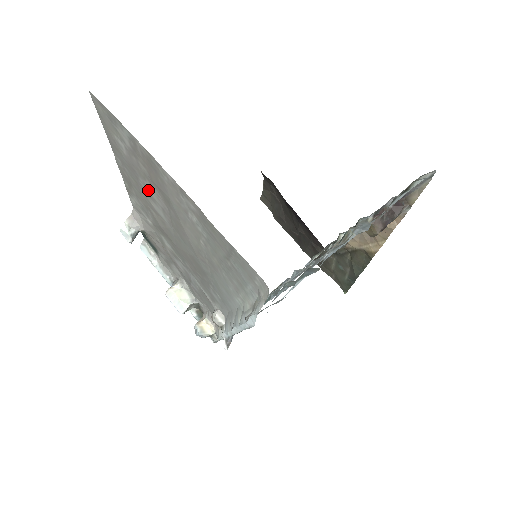
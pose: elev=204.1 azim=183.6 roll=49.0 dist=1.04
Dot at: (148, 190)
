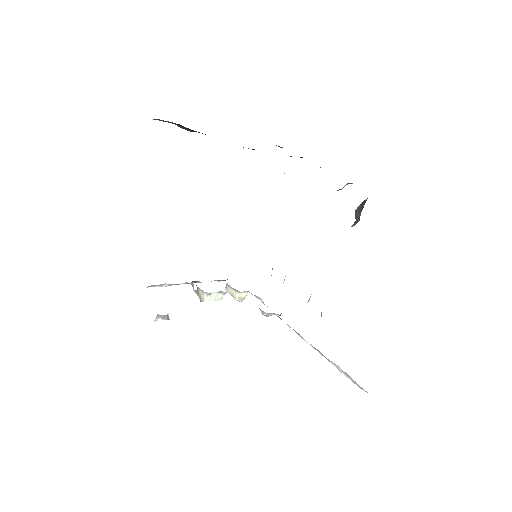
Dot at: occluded
